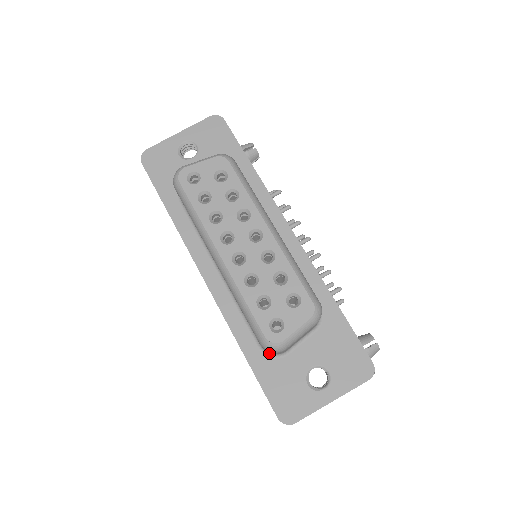
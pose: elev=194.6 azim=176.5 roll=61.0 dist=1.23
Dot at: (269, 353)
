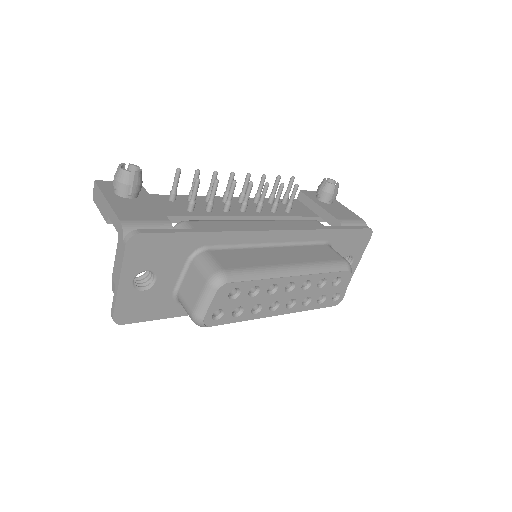
Dot at: occluded
